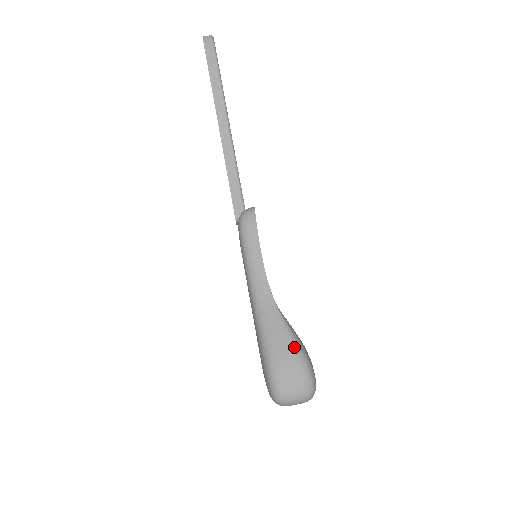
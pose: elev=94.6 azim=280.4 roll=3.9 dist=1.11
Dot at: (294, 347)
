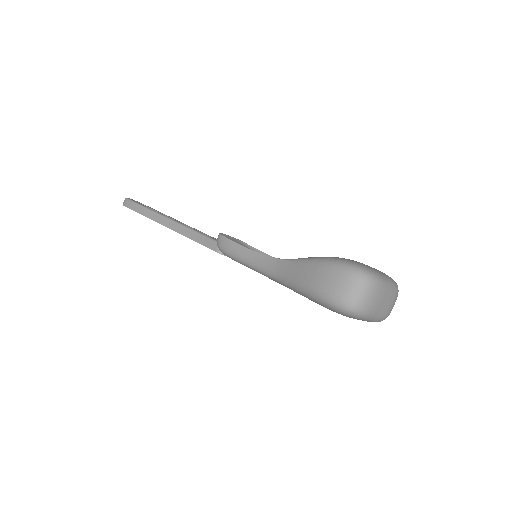
Dot at: (315, 264)
